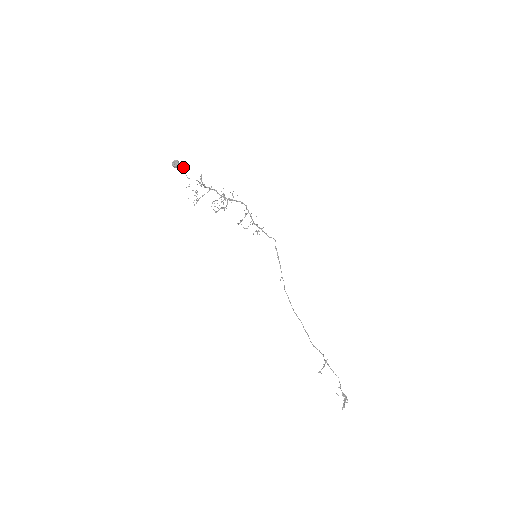
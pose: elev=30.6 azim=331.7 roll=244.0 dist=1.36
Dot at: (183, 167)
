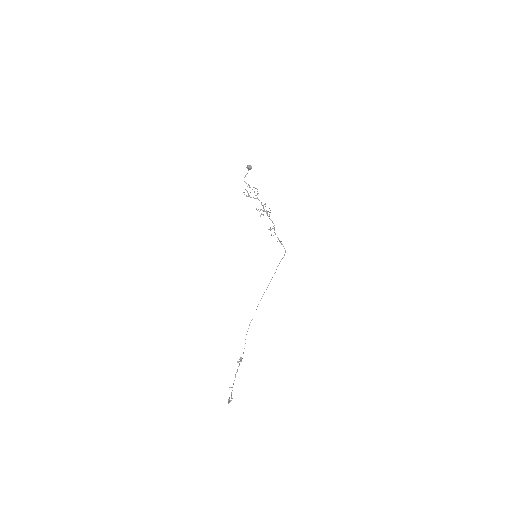
Dot at: (247, 173)
